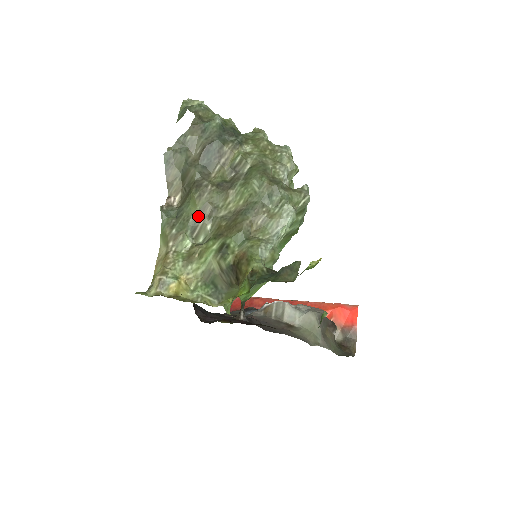
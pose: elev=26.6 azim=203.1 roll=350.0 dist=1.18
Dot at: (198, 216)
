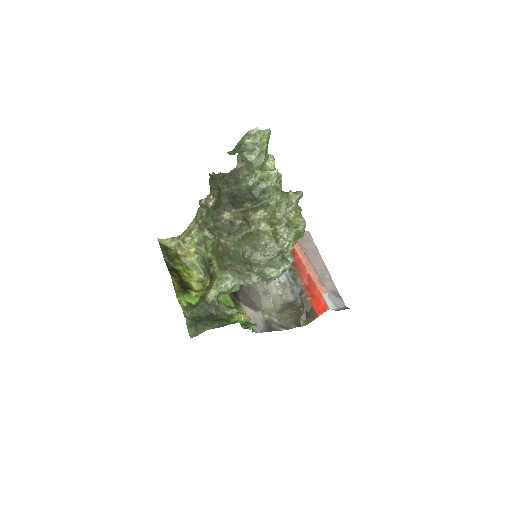
Dot at: (213, 228)
